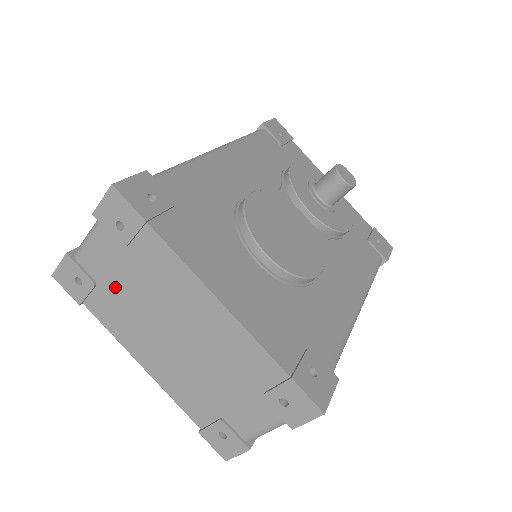
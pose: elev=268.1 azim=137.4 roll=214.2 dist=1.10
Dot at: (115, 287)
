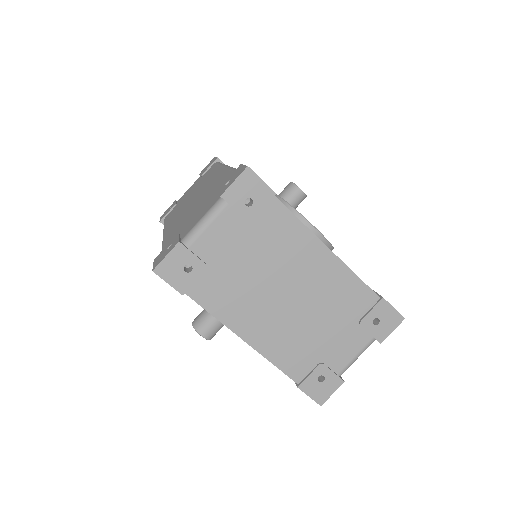
Dot at: (229, 264)
